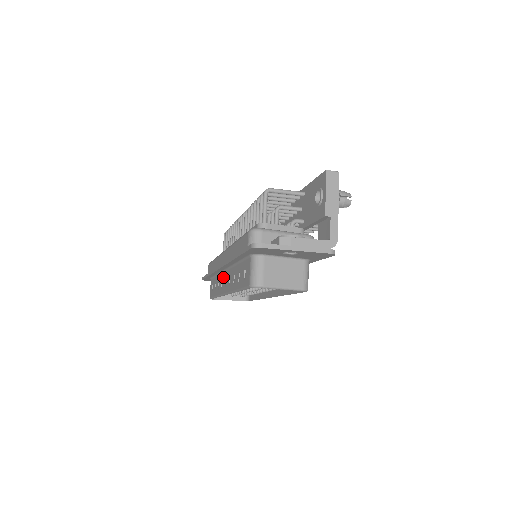
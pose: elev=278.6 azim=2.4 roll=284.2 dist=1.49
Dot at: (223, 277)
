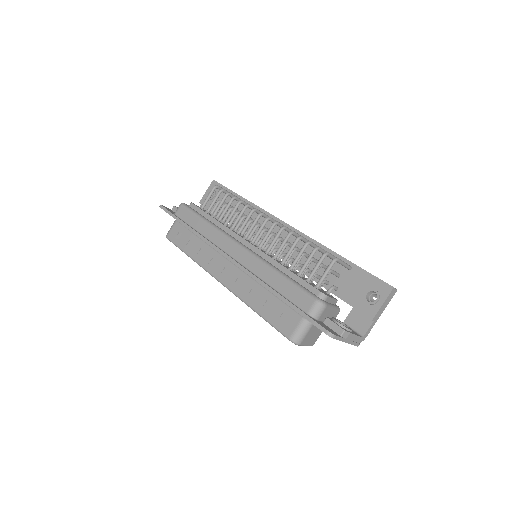
Dot at: (220, 260)
